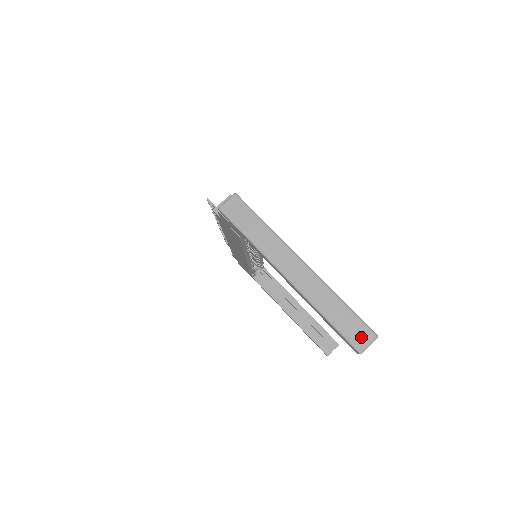
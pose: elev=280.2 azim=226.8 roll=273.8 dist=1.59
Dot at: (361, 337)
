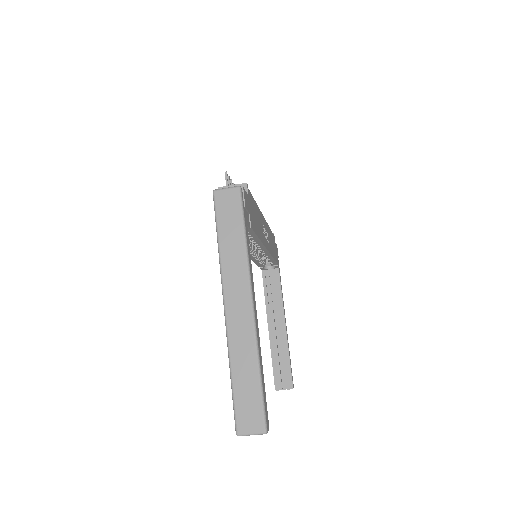
Dot at: (250, 421)
